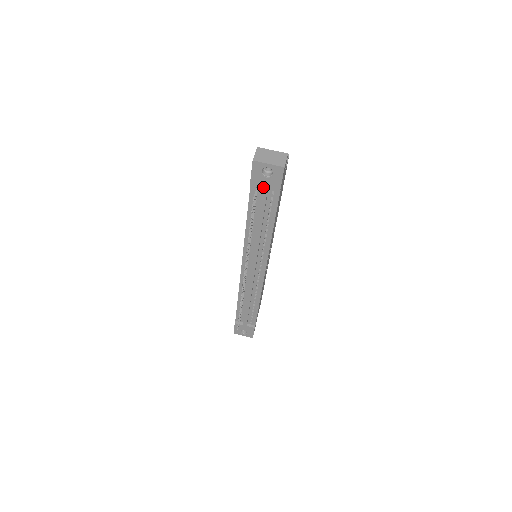
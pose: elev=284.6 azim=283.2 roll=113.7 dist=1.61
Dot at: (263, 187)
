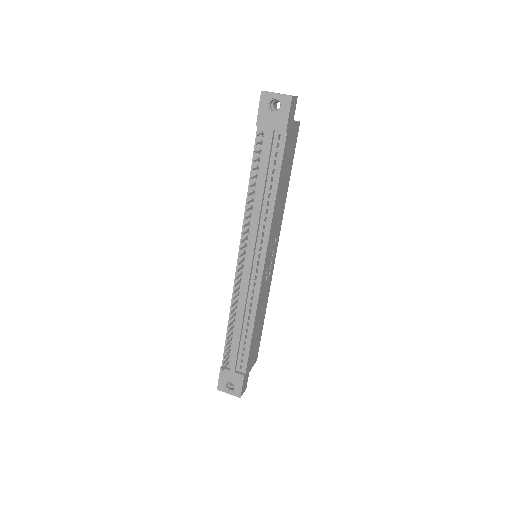
Dot at: (269, 126)
